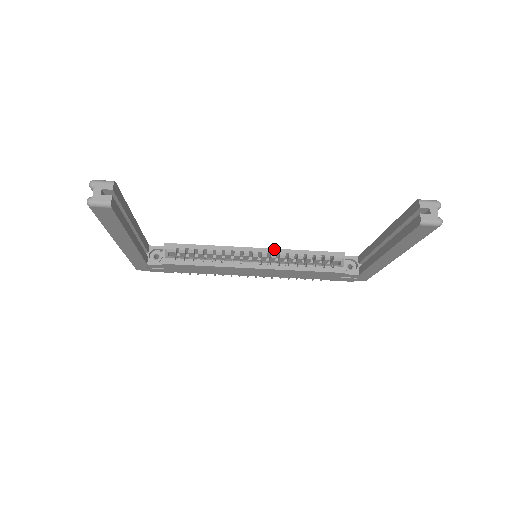
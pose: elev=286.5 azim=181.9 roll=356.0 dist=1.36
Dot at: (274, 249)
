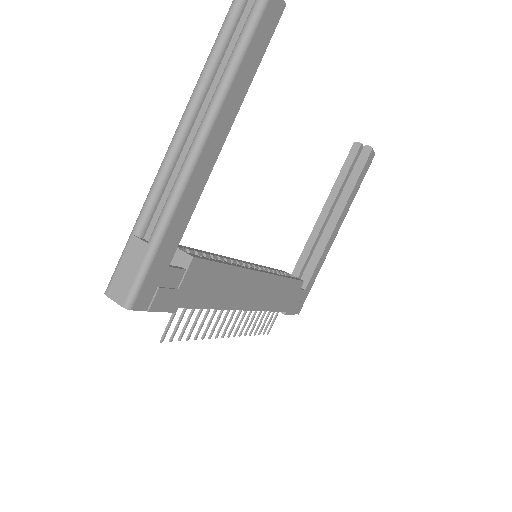
Dot at: (251, 263)
